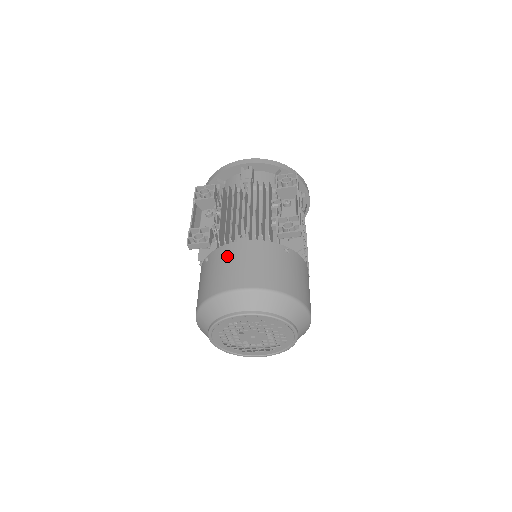
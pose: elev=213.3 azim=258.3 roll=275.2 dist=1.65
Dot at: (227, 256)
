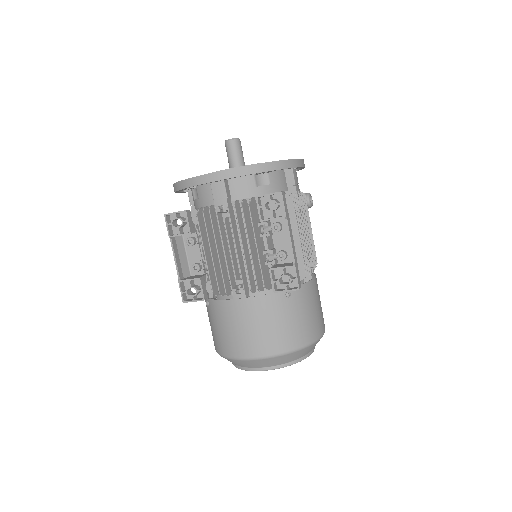
Dot at: (228, 317)
